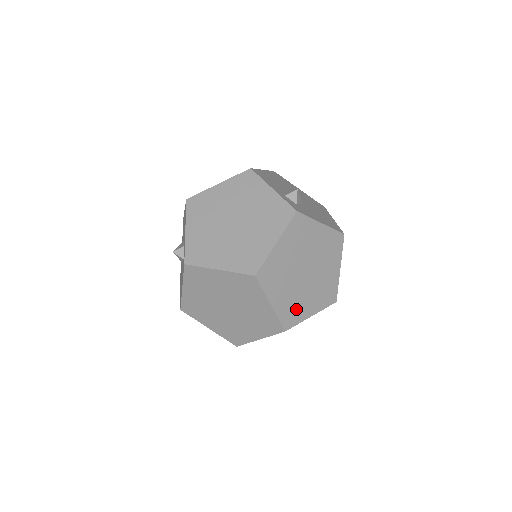
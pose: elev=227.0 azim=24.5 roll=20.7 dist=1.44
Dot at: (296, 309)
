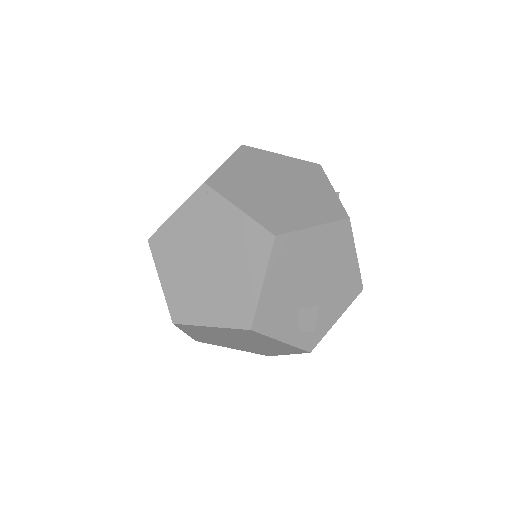
Dot at: (235, 188)
